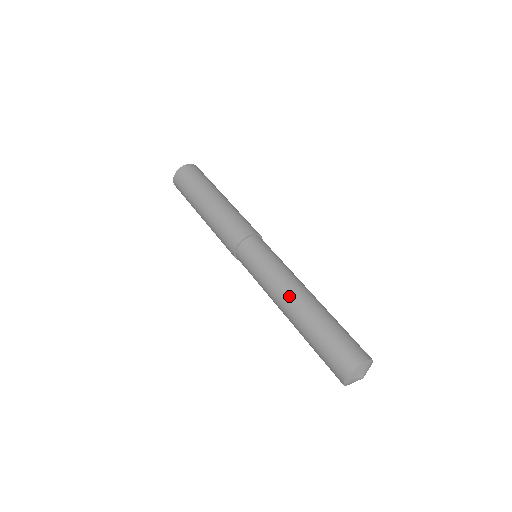
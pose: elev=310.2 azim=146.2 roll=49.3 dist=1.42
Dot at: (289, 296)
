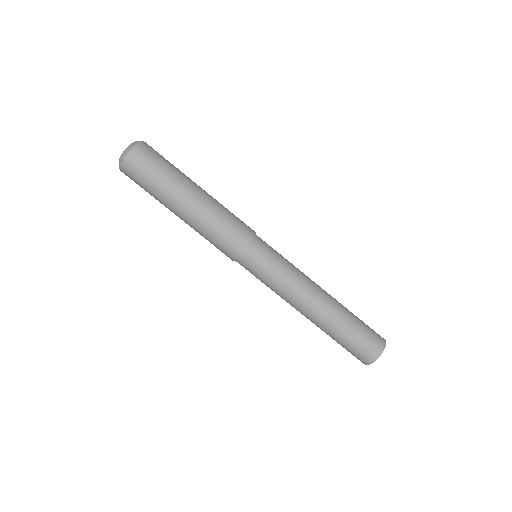
Dot at: occluded
